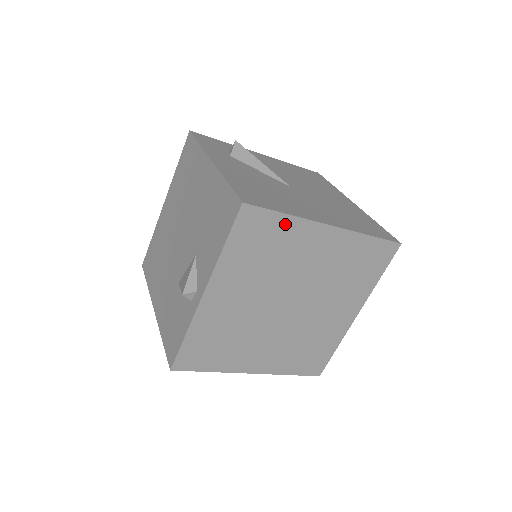
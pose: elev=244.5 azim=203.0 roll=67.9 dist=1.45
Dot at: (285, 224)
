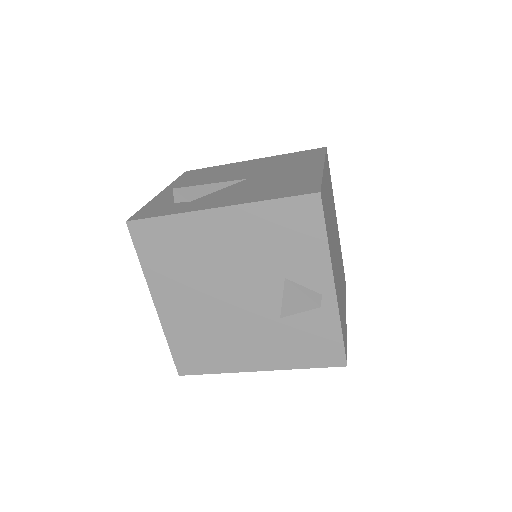
Dot at: (323, 187)
